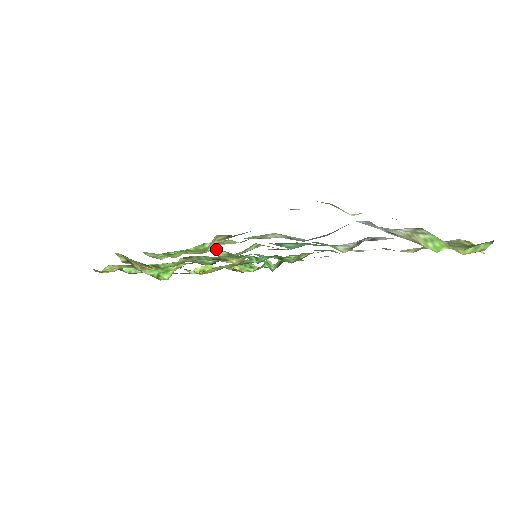
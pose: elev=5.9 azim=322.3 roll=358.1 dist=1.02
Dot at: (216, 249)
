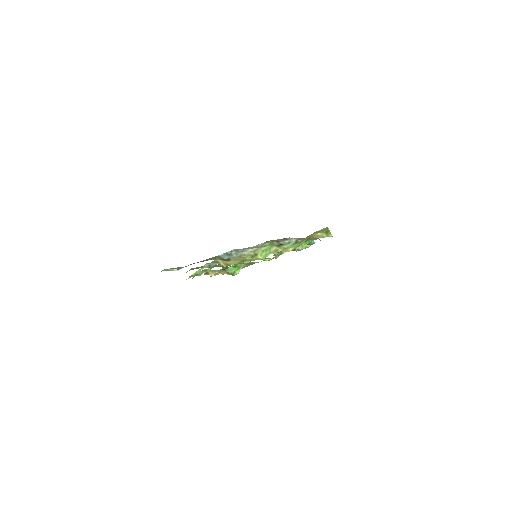
Dot at: occluded
